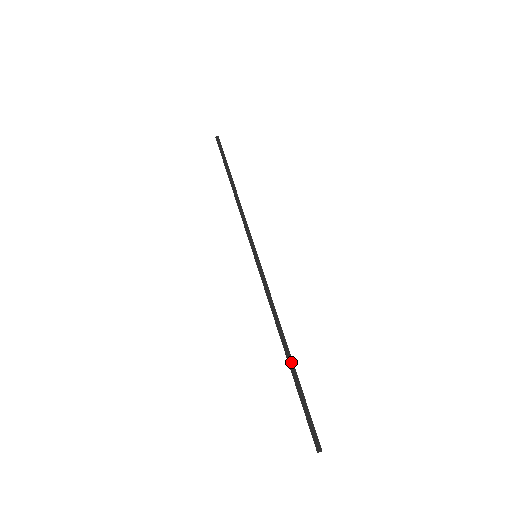
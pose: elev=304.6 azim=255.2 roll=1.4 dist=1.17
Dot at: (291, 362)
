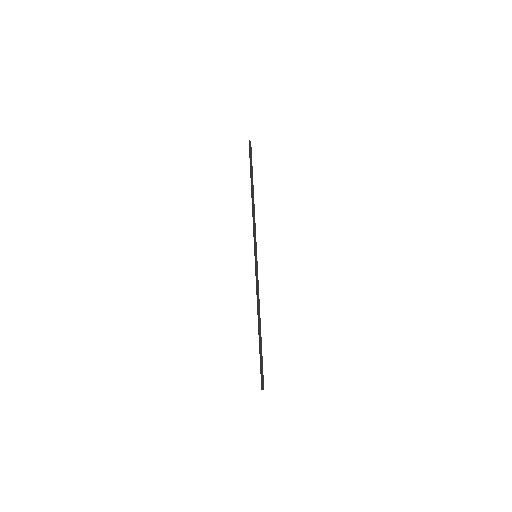
Dot at: (260, 335)
